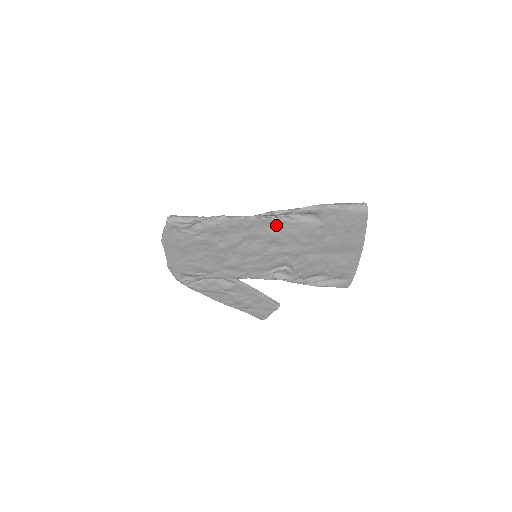
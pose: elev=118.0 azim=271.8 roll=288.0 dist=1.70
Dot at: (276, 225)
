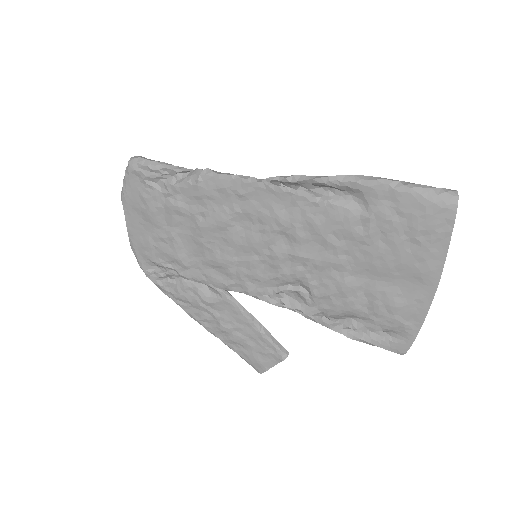
Dot at: (289, 202)
